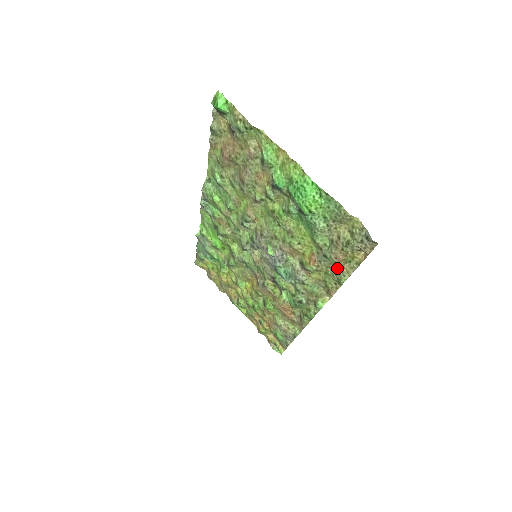
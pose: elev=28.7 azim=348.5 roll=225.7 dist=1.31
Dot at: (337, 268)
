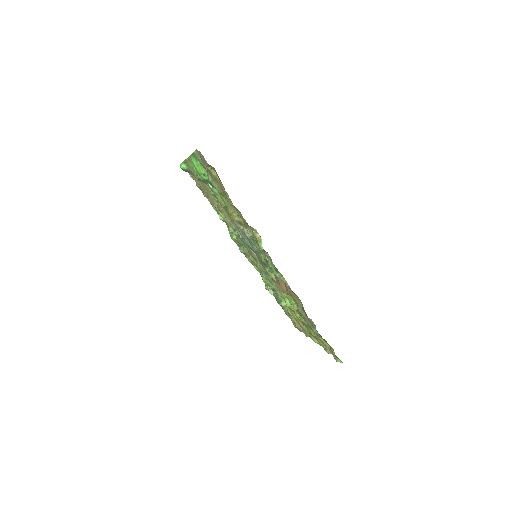
Dot at: occluded
